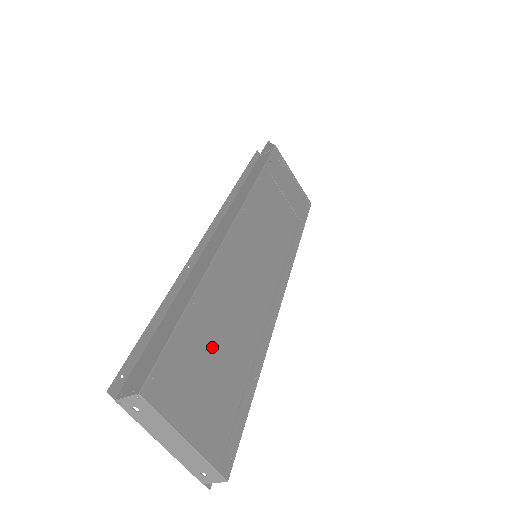
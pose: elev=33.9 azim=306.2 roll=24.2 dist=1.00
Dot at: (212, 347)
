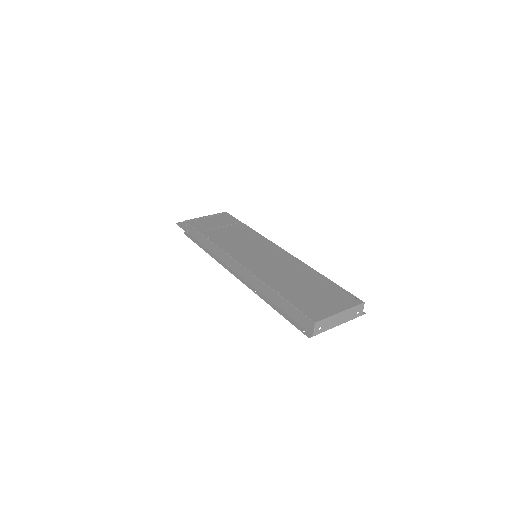
Dot at: (302, 291)
